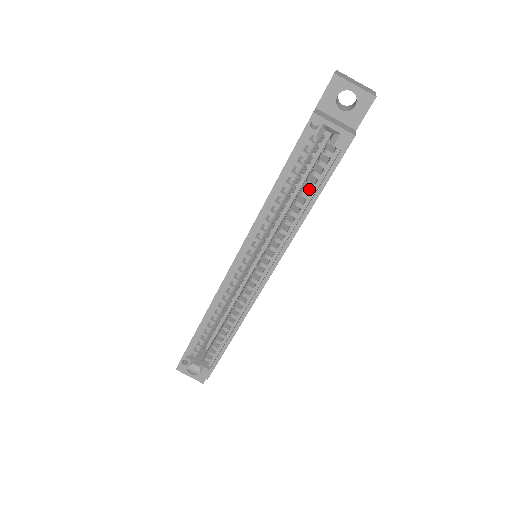
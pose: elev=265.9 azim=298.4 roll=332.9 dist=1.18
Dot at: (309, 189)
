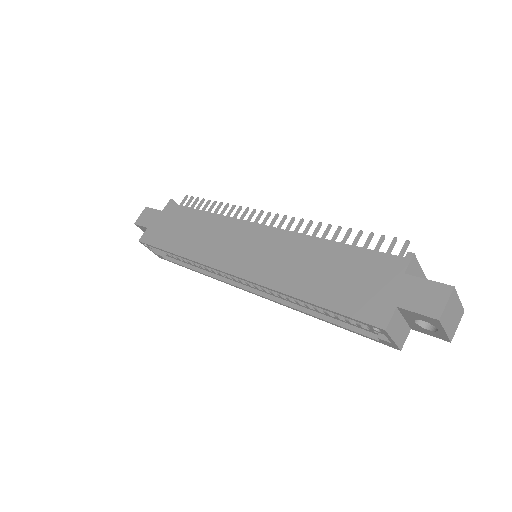
Dot at: occluded
